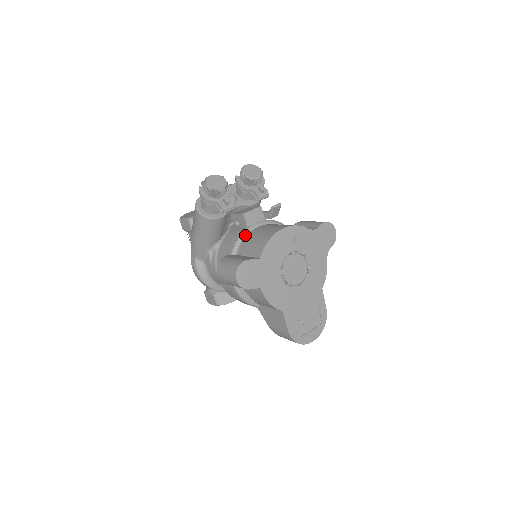
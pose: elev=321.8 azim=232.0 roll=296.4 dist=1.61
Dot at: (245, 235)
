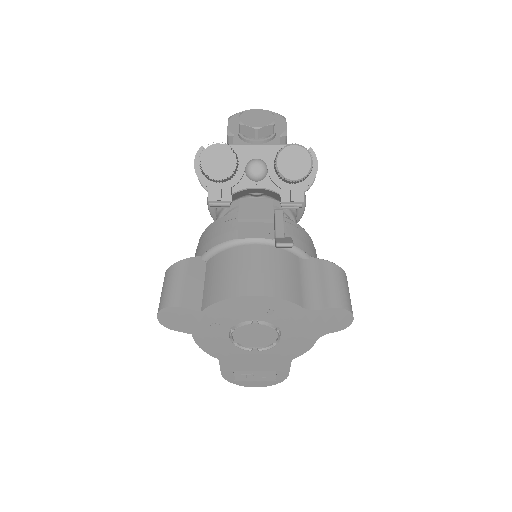
Dot at: (229, 247)
